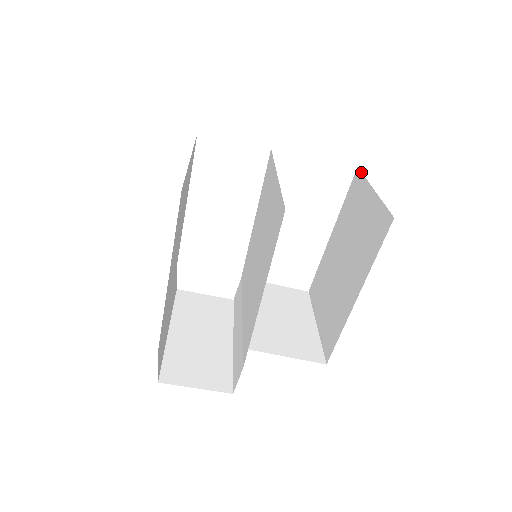
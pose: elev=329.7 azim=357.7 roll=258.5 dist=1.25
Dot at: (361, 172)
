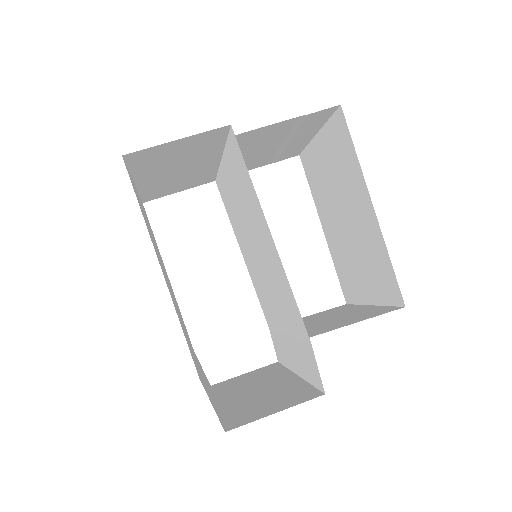
Dot at: (303, 150)
